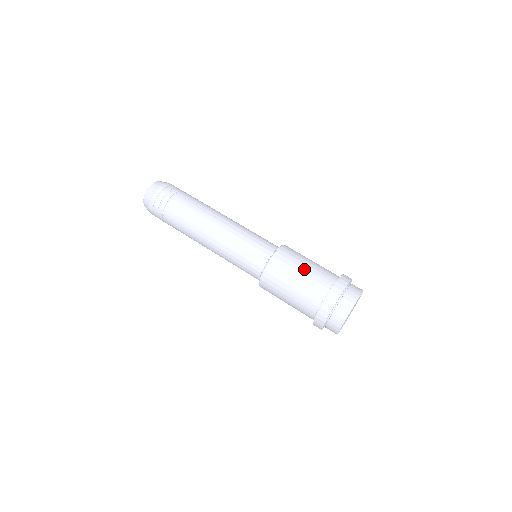
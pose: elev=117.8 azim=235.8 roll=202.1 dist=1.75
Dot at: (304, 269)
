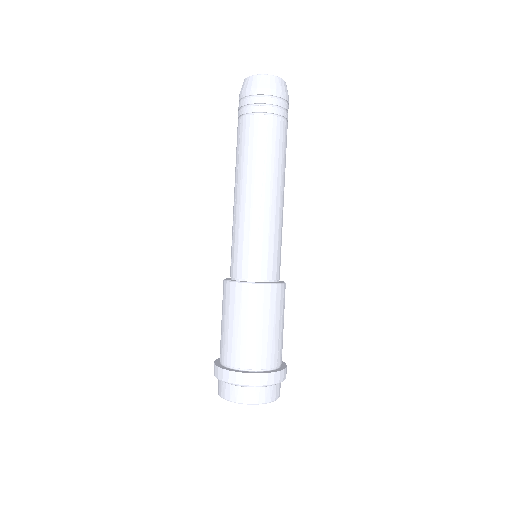
Dot at: (282, 326)
